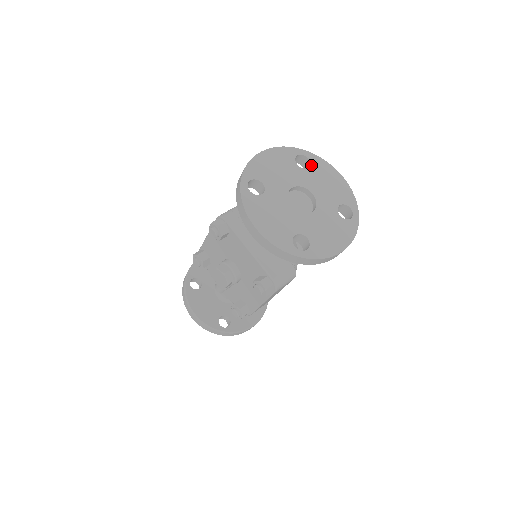
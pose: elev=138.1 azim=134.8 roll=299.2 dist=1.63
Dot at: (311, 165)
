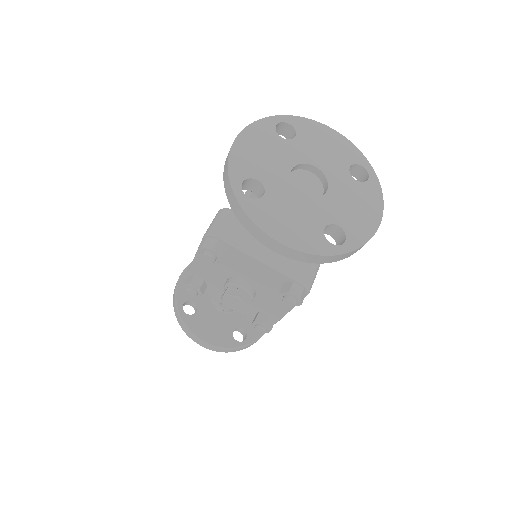
Dot at: (296, 131)
